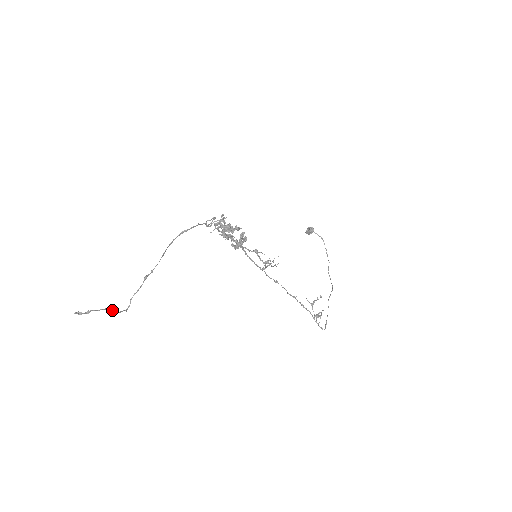
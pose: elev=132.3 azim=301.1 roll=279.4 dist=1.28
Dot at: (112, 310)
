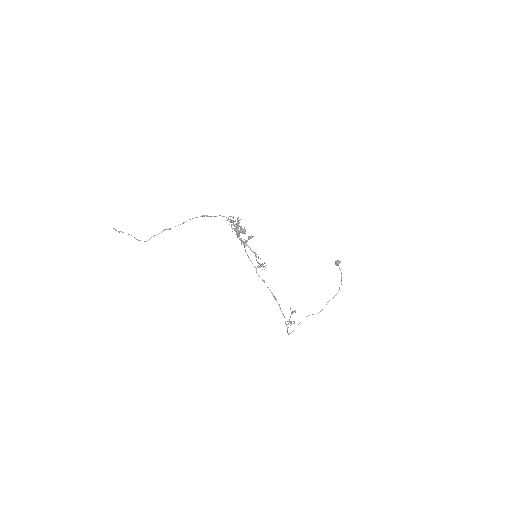
Dot at: (134, 237)
